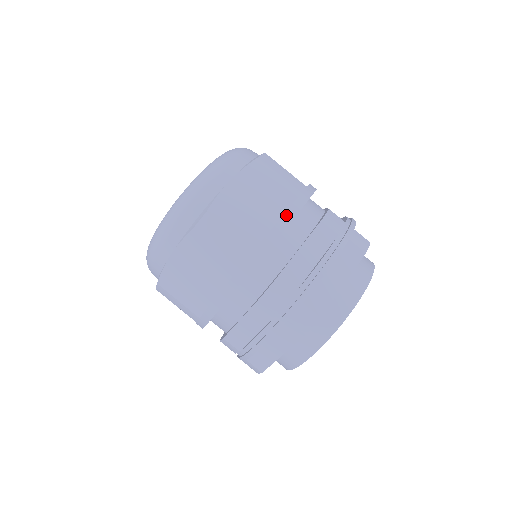
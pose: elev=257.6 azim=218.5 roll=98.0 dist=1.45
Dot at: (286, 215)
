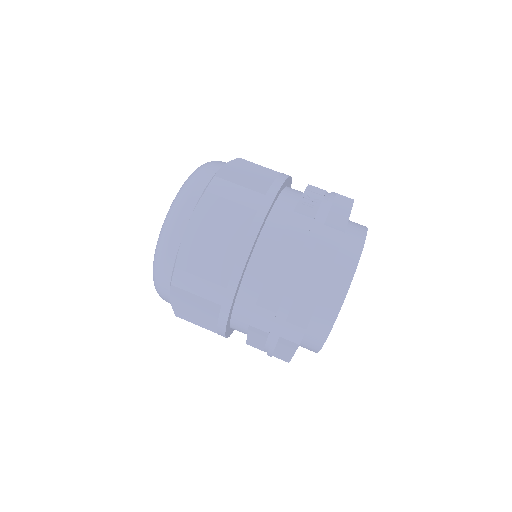
Dot at: (245, 245)
